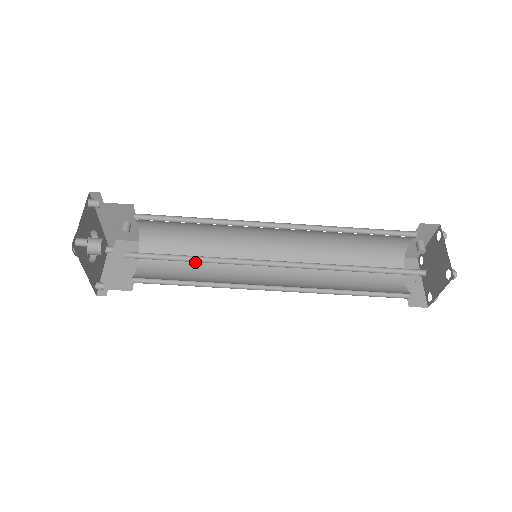
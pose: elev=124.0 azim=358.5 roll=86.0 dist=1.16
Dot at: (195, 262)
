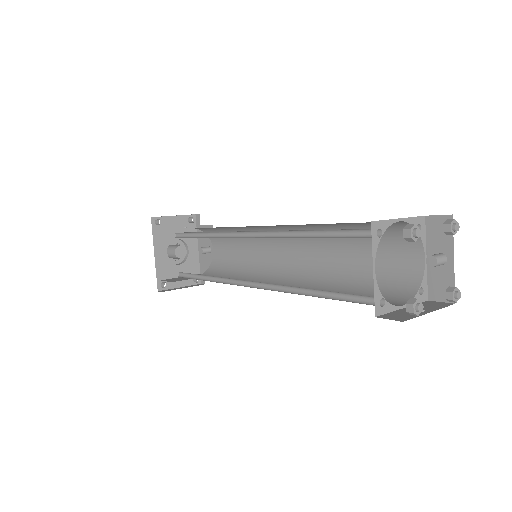
Dot at: occluded
